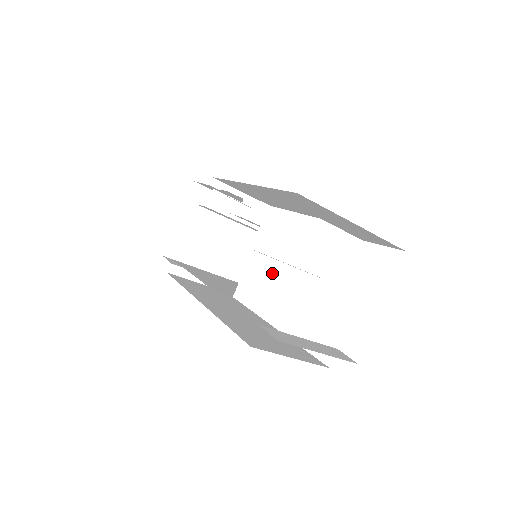
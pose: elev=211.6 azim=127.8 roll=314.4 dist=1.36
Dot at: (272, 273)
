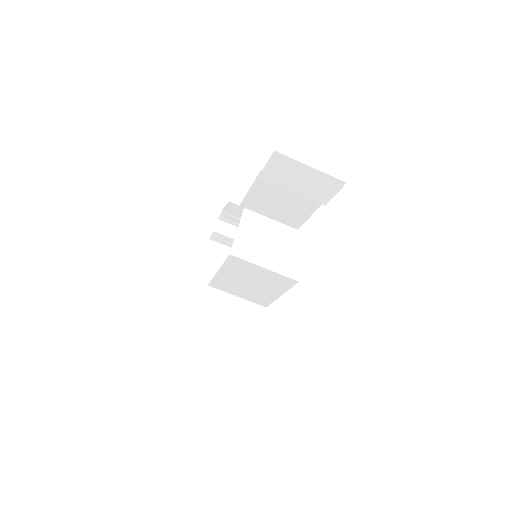
Dot at: (260, 240)
